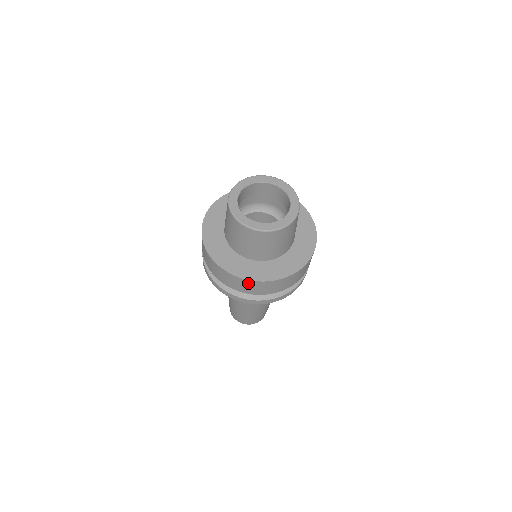
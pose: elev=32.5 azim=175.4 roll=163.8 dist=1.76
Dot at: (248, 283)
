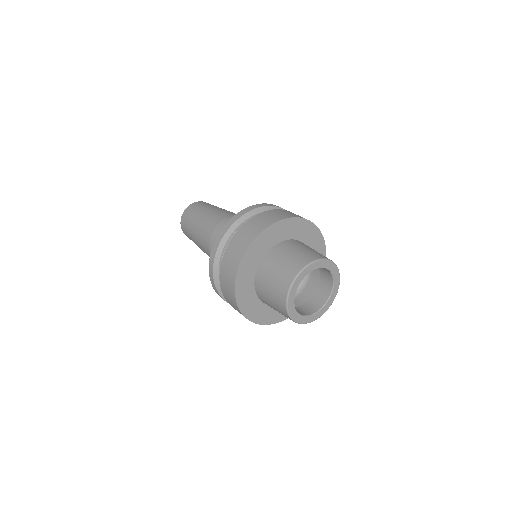
Dot at: (237, 308)
